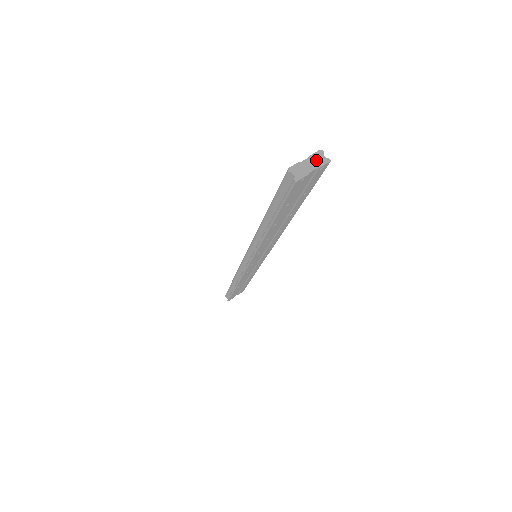
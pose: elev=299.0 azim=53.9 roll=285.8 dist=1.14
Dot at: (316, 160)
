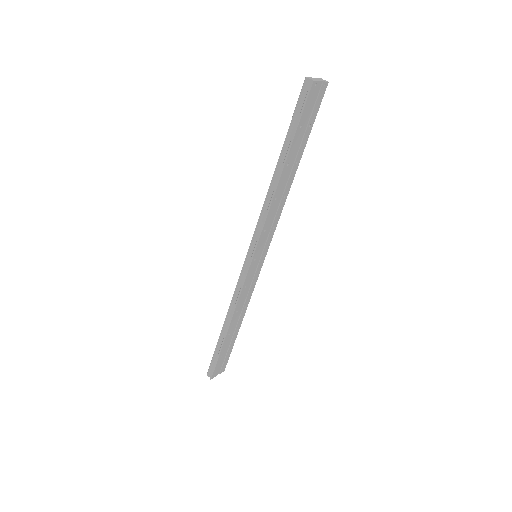
Dot at: (320, 79)
